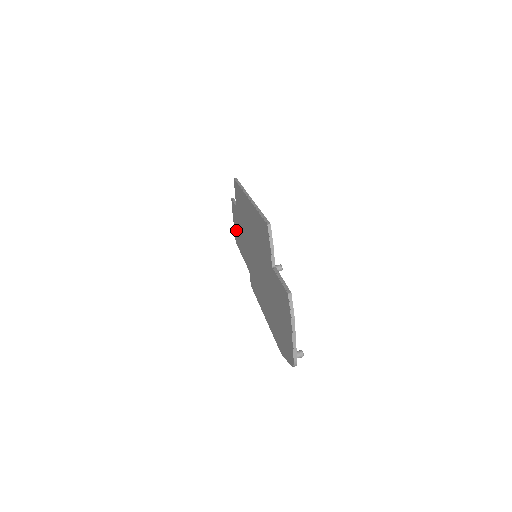
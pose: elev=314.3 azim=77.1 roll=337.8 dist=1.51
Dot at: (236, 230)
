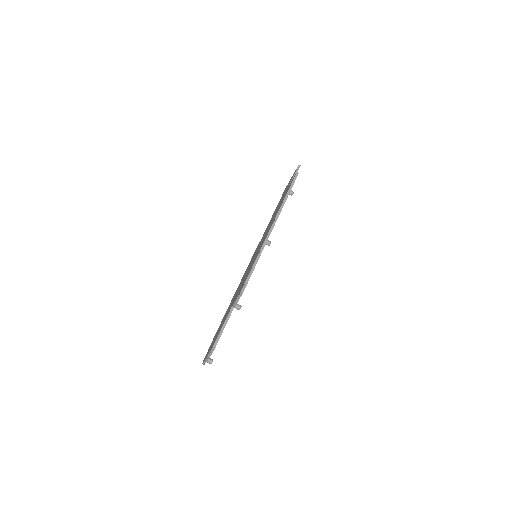
Dot at: (285, 189)
